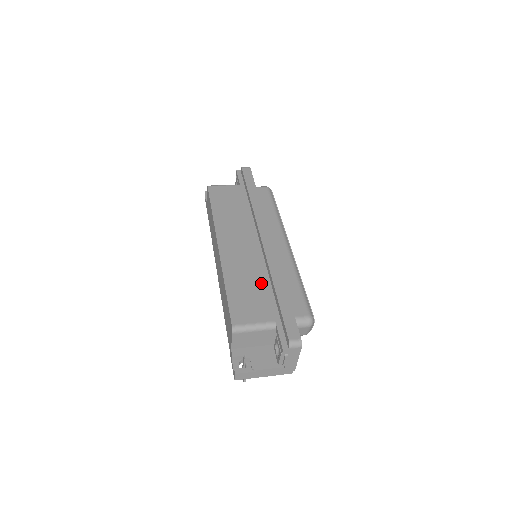
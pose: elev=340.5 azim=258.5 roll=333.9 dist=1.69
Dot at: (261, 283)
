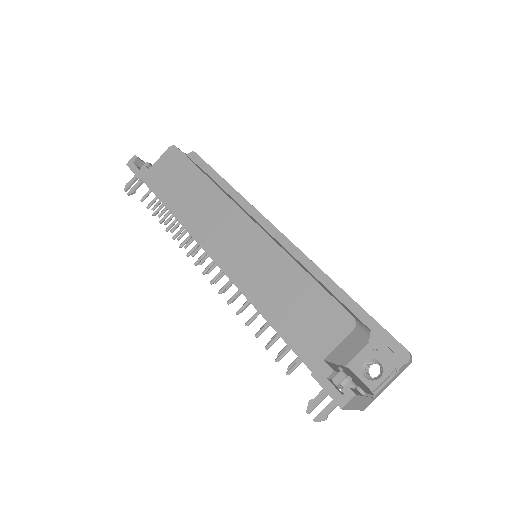
Dot at: occluded
